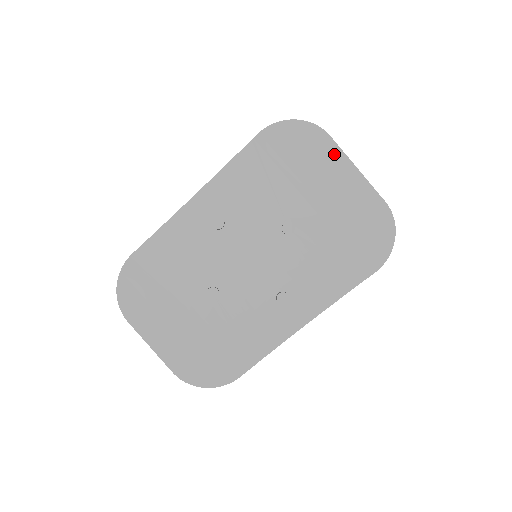
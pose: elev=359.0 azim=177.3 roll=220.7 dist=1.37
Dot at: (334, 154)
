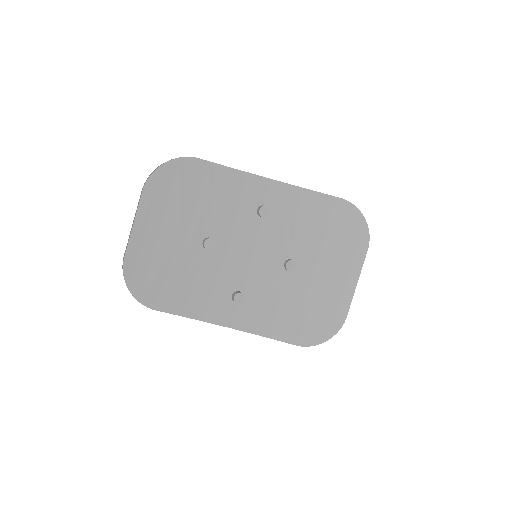
Dot at: (358, 261)
